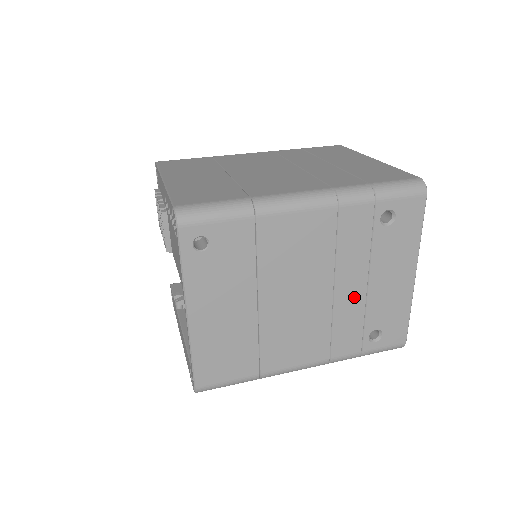
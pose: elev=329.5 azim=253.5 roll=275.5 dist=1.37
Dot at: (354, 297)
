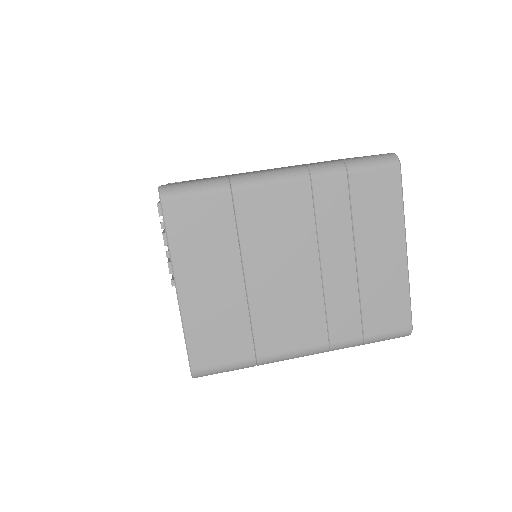
Dot at: occluded
